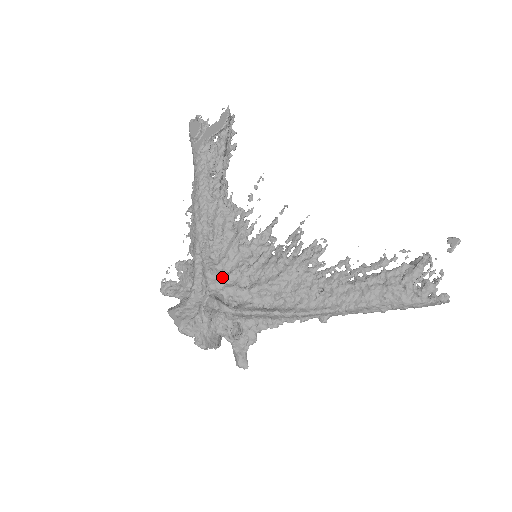
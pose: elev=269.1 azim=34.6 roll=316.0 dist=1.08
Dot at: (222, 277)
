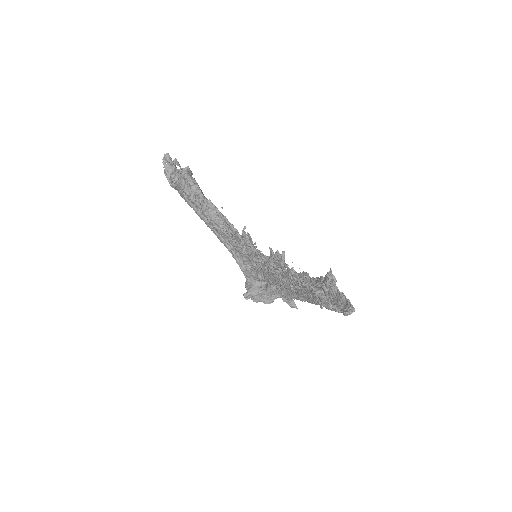
Dot at: (250, 271)
